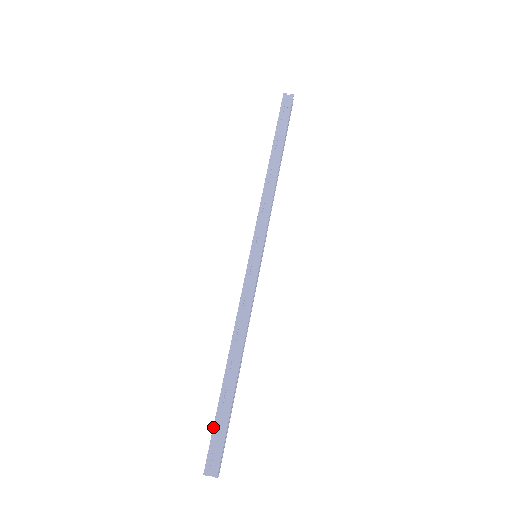
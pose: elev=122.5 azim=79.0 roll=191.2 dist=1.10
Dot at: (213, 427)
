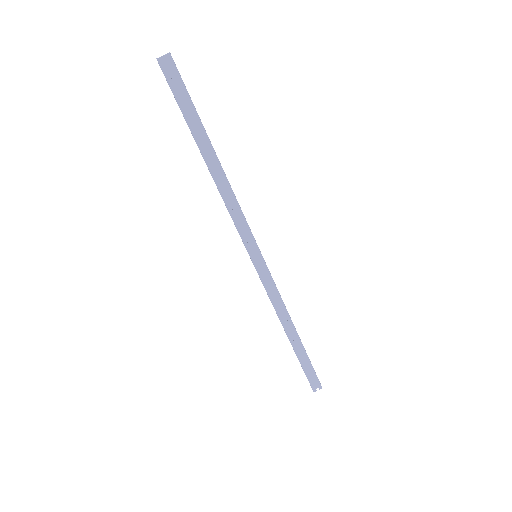
Dot at: (304, 371)
